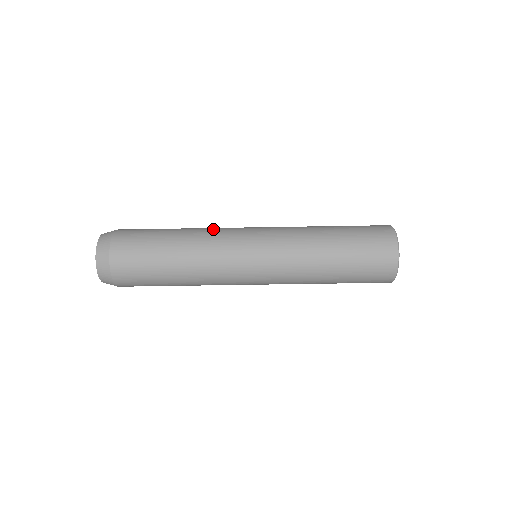
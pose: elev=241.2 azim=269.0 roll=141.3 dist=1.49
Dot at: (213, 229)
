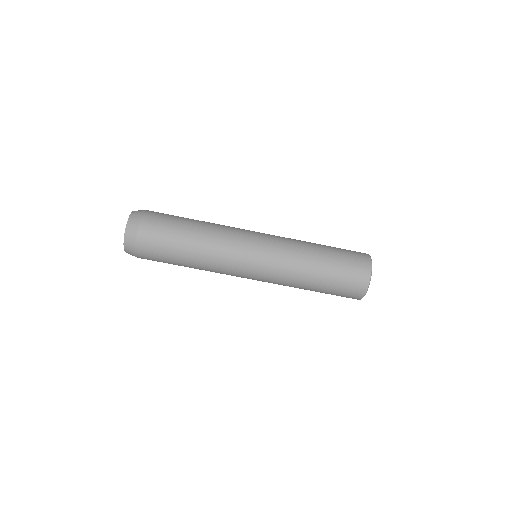
Dot at: occluded
